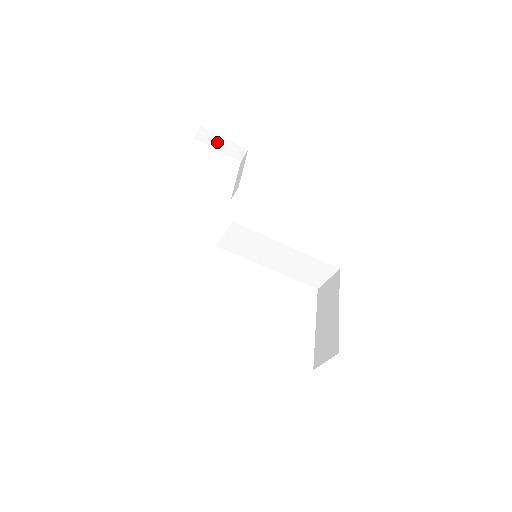
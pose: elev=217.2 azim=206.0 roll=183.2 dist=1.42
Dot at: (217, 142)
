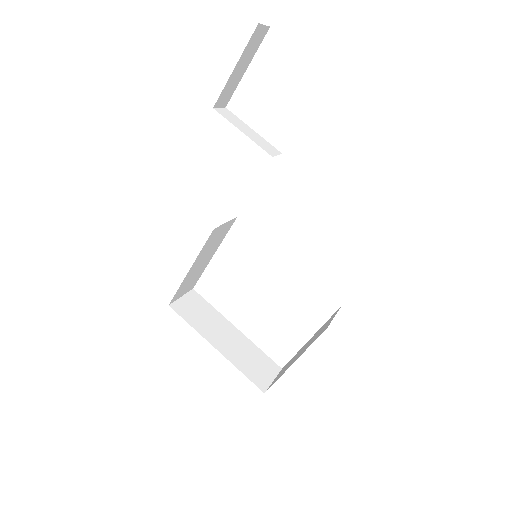
Dot at: occluded
